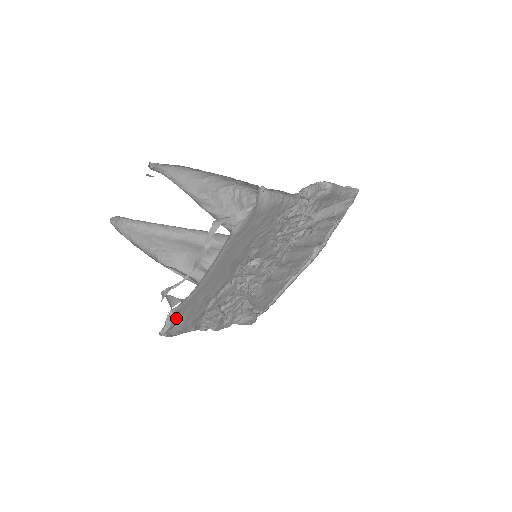
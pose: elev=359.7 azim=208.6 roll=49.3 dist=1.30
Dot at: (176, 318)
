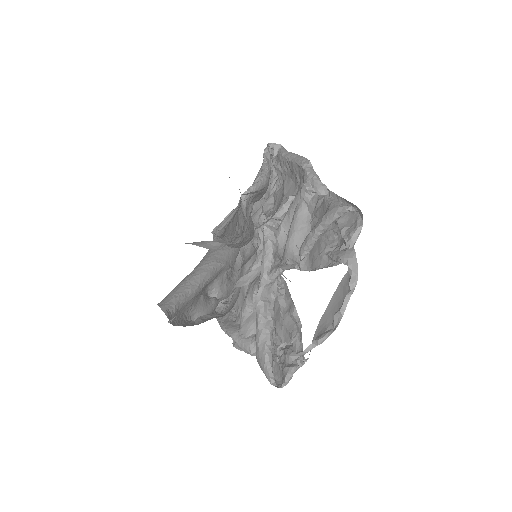
Dot at: (296, 364)
